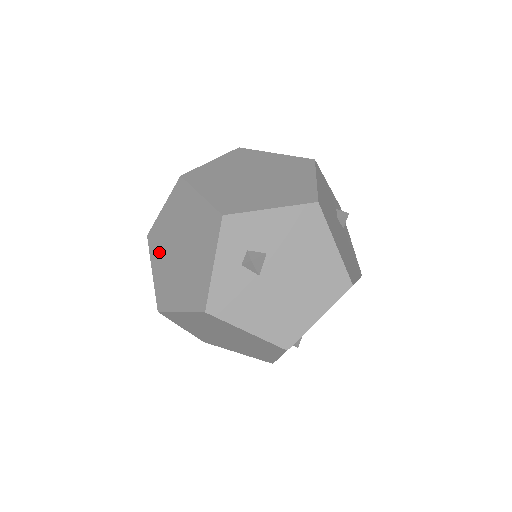
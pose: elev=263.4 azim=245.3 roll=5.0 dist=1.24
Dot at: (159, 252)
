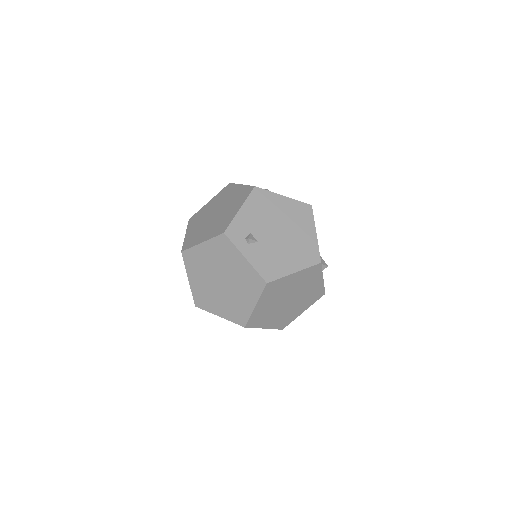
Dot at: occluded
